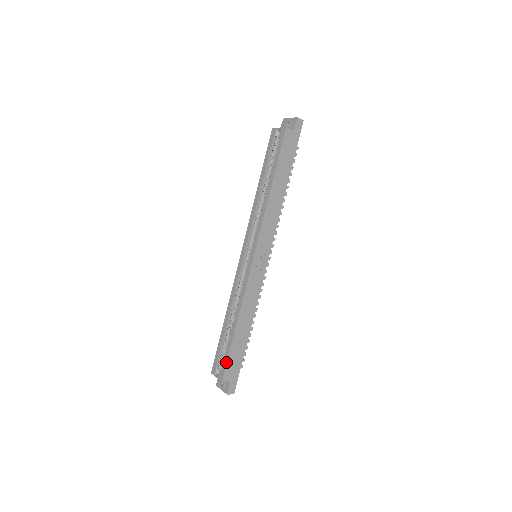
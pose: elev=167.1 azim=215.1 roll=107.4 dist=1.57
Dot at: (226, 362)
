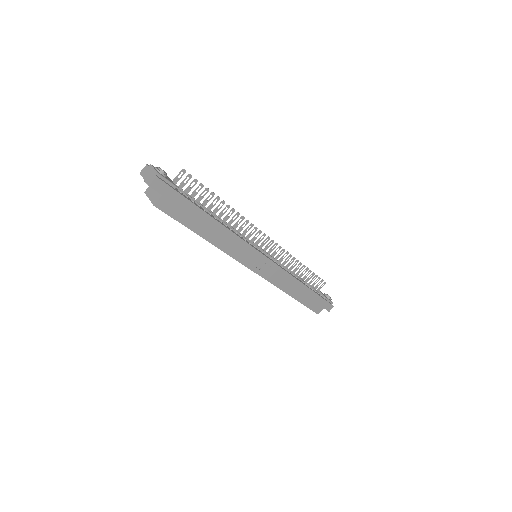
Dot at: occluded
